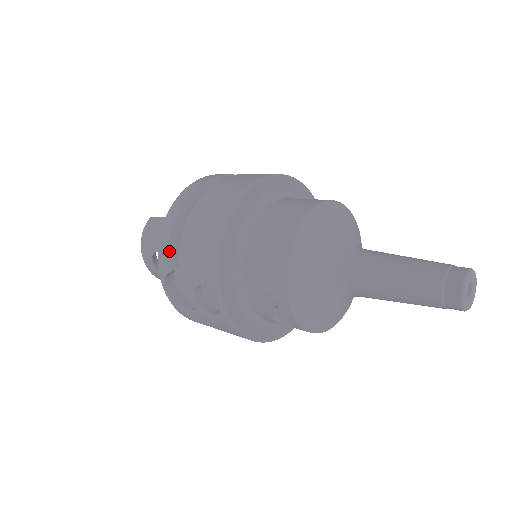
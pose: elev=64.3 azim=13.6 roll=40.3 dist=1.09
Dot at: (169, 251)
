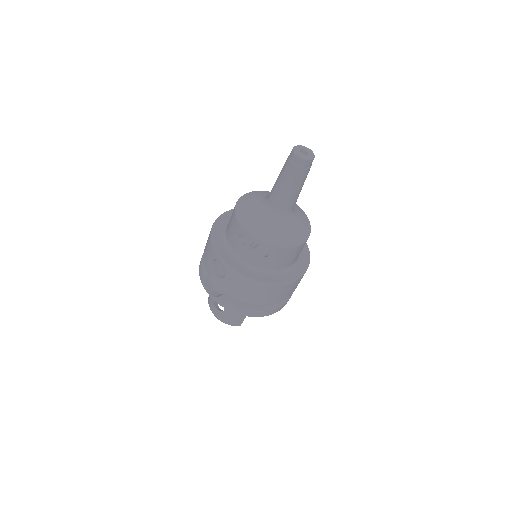
Dot at: (202, 269)
